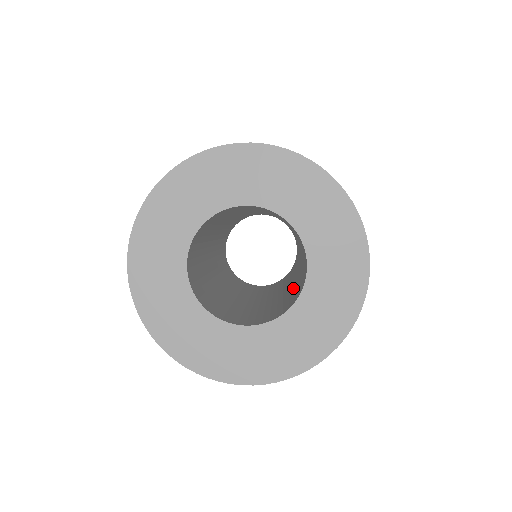
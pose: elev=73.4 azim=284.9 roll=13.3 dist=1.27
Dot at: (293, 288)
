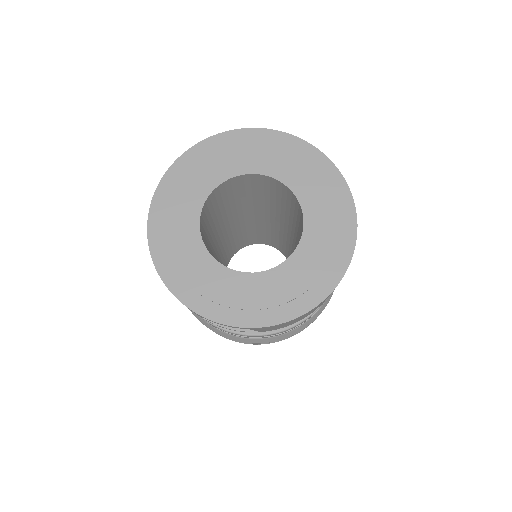
Dot at: occluded
